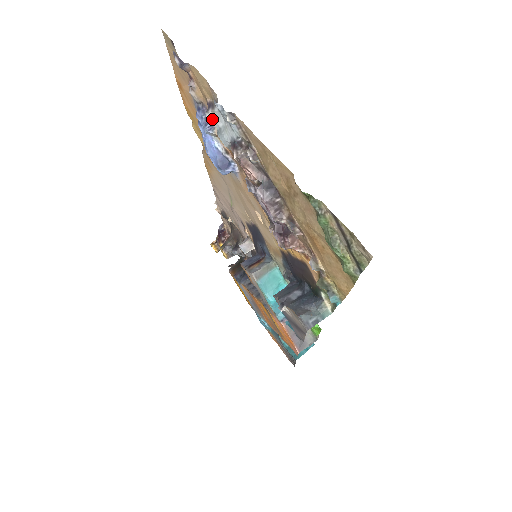
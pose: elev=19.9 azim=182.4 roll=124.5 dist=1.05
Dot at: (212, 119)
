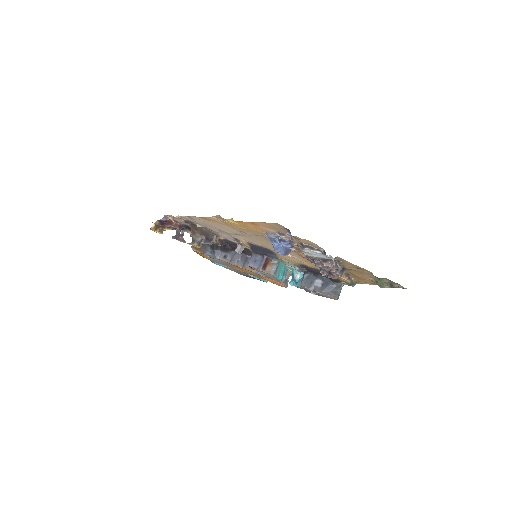
Dot at: (305, 251)
